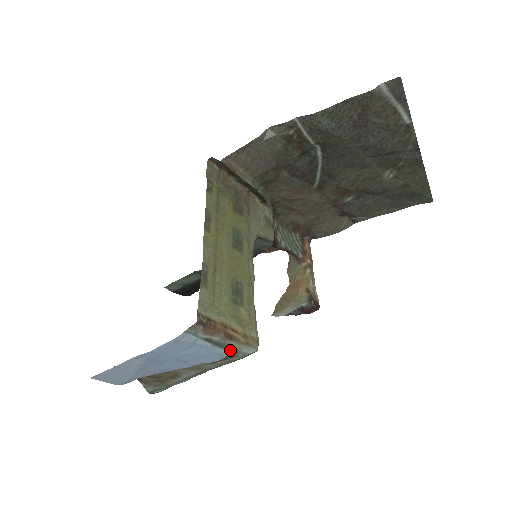
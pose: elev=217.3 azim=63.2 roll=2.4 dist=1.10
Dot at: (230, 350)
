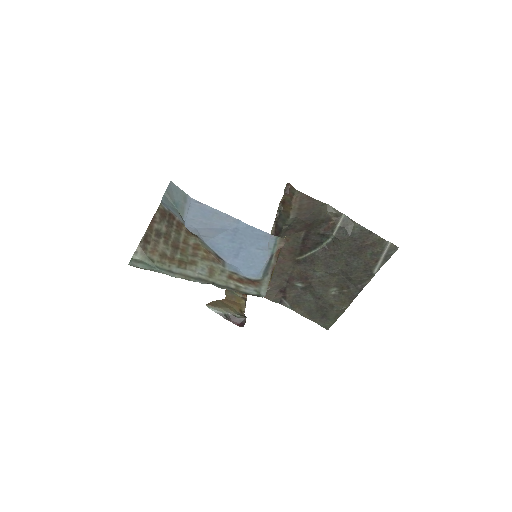
Dot at: (262, 278)
